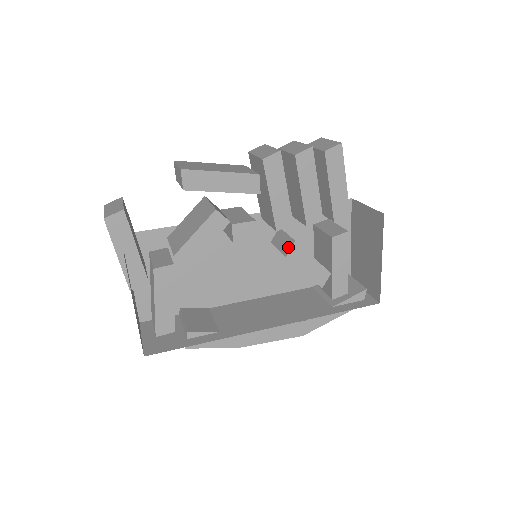
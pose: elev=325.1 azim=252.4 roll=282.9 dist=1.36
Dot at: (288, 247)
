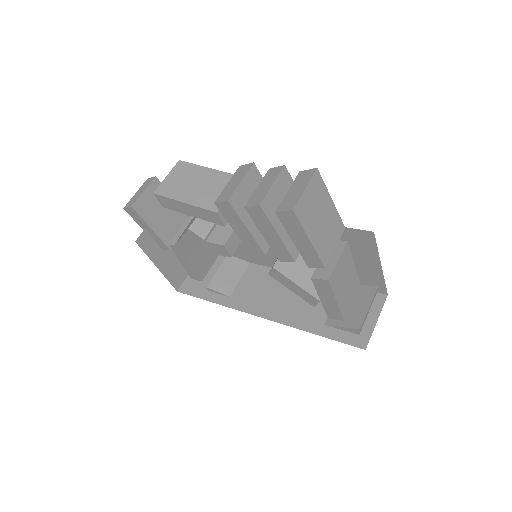
Dot at: occluded
